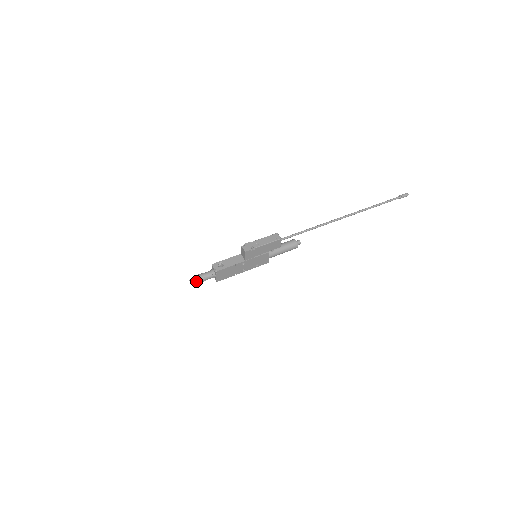
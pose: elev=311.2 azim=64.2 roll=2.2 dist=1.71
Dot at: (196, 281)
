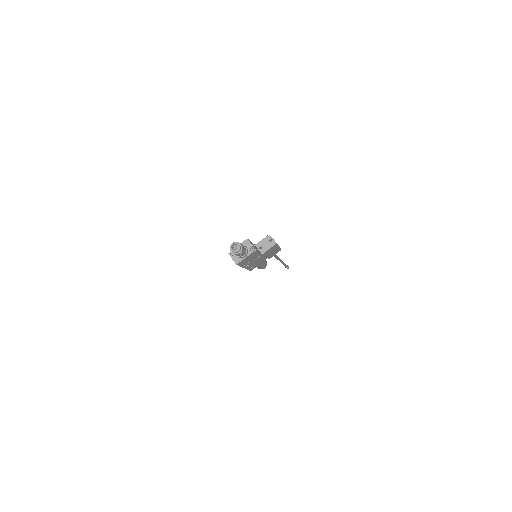
Dot at: (240, 249)
